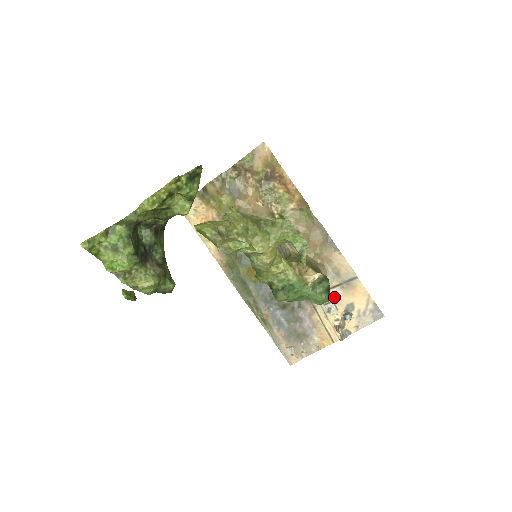
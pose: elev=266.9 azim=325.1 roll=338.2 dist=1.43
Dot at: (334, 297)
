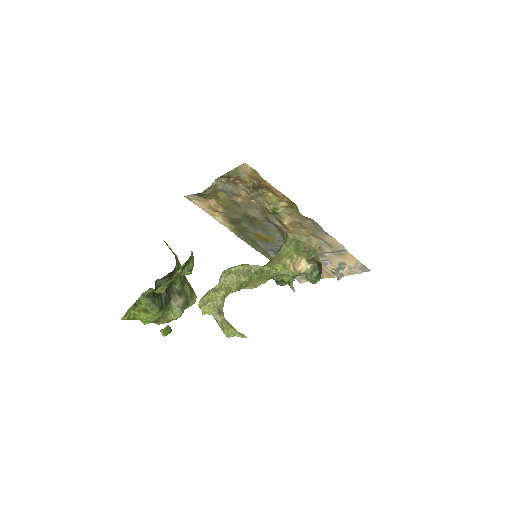
Dot at: (329, 257)
